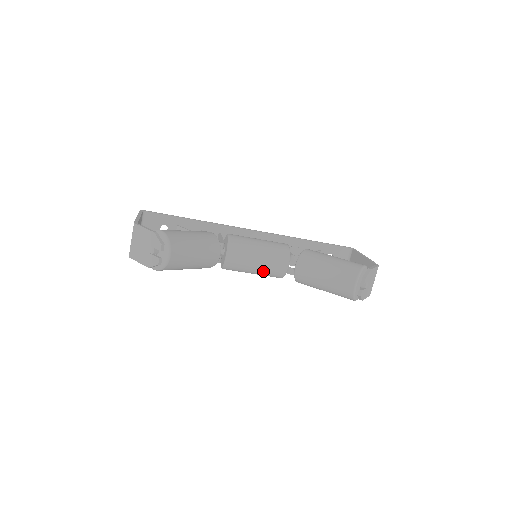
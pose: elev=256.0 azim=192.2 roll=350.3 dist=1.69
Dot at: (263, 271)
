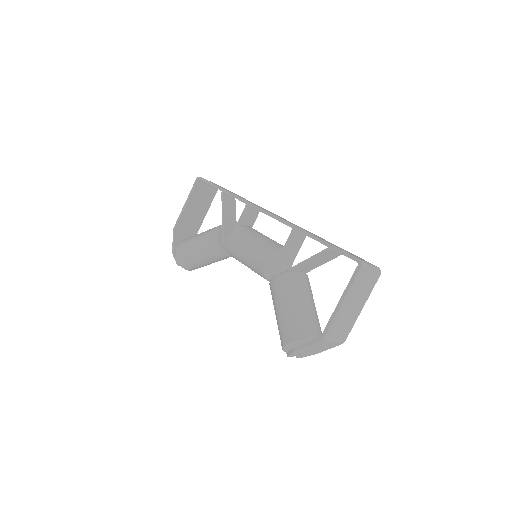
Dot at: occluded
